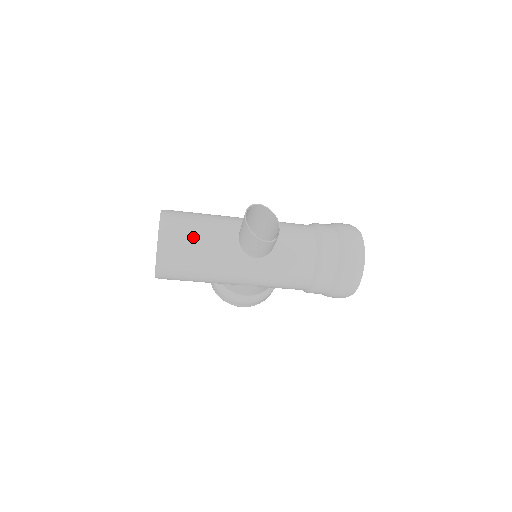
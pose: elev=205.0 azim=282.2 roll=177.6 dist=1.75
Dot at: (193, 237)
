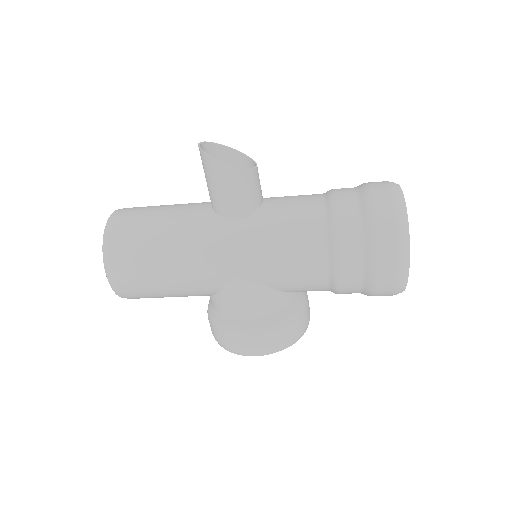
Dot at: (152, 212)
